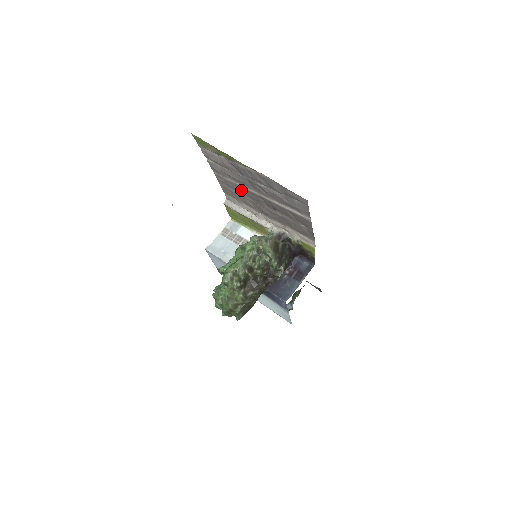
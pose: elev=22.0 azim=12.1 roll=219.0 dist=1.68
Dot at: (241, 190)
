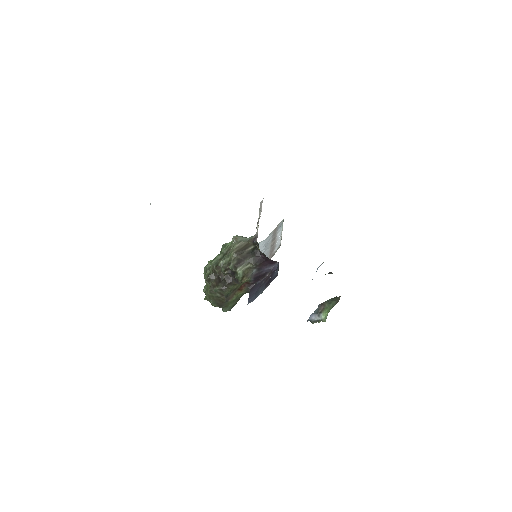
Dot at: occluded
